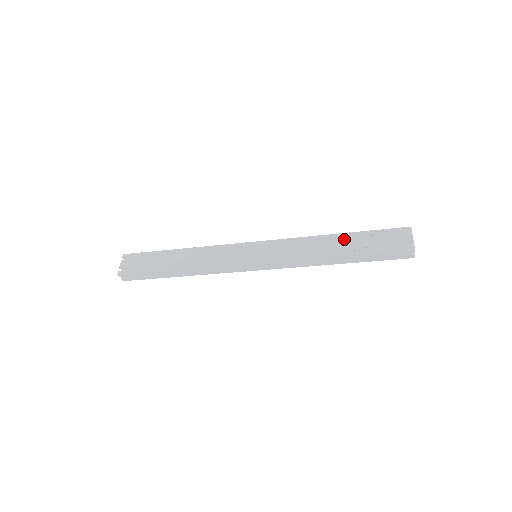
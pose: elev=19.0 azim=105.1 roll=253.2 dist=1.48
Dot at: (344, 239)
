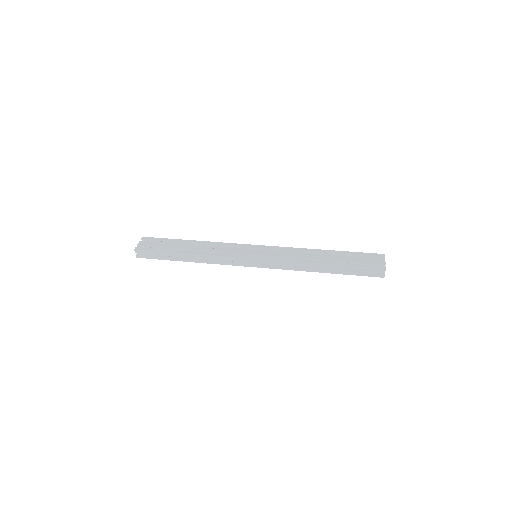
Dot at: occluded
